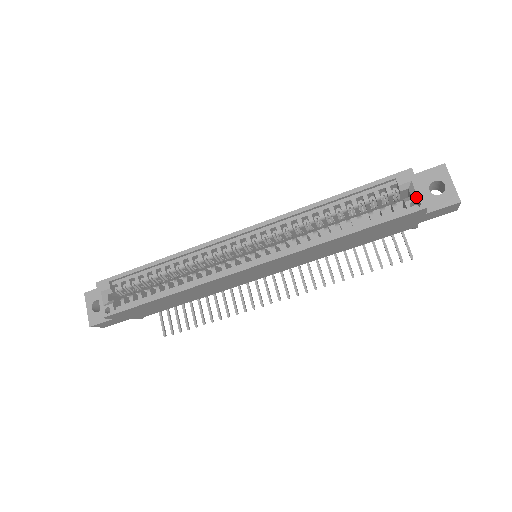
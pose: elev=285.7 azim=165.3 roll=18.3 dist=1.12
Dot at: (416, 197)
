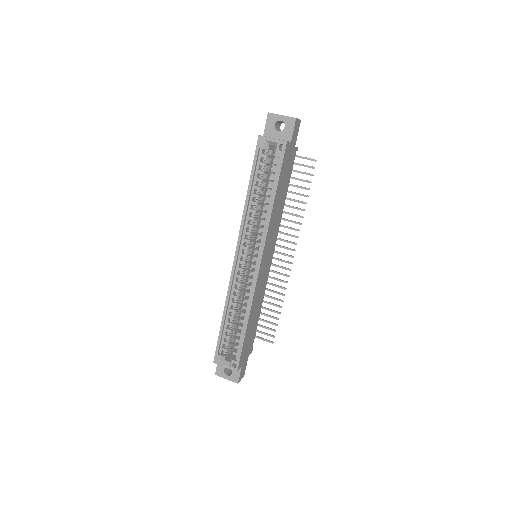
Dot at: (277, 144)
